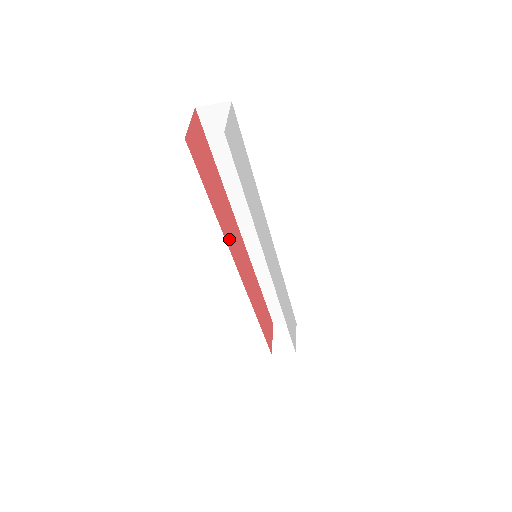
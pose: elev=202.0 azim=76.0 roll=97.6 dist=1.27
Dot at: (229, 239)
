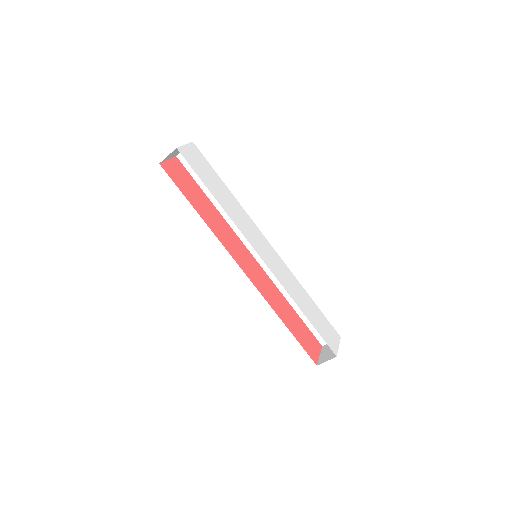
Dot at: (224, 240)
